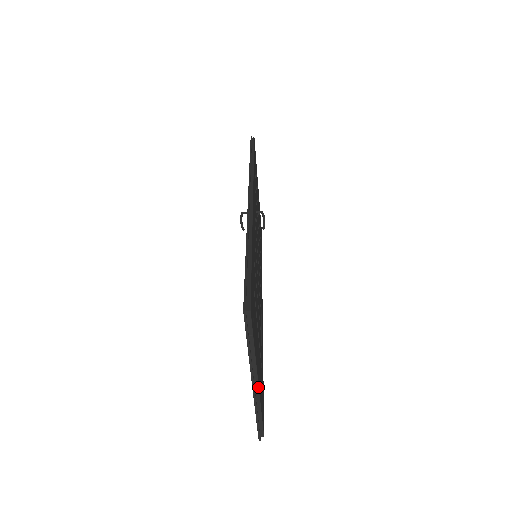
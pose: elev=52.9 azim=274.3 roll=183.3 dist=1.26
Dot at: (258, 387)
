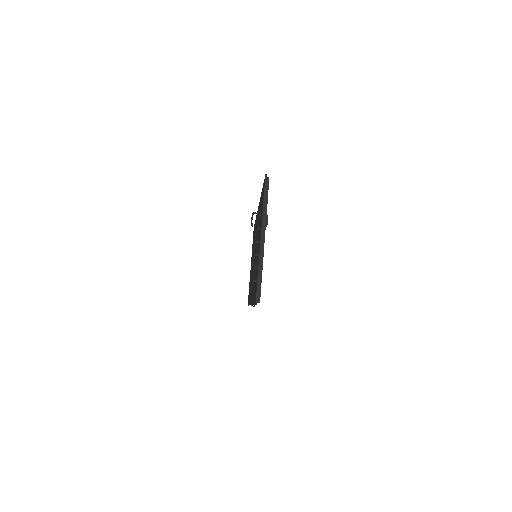
Dot at: occluded
